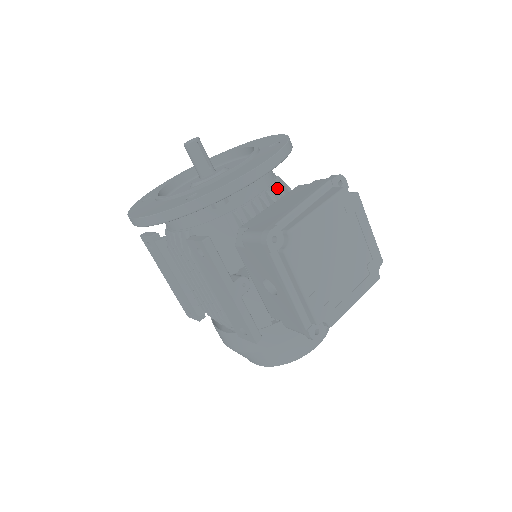
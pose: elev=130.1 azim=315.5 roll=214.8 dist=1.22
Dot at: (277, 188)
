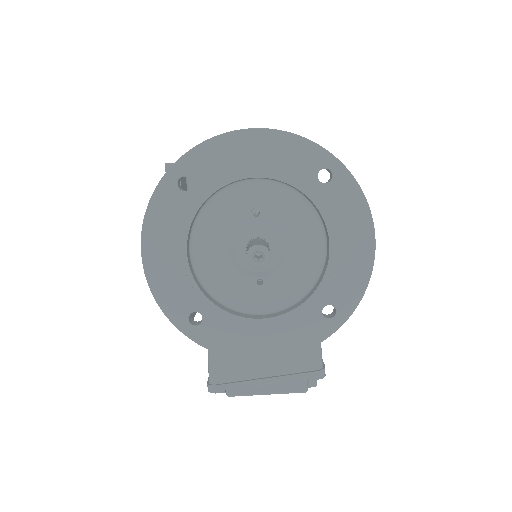
Dot at: occluded
